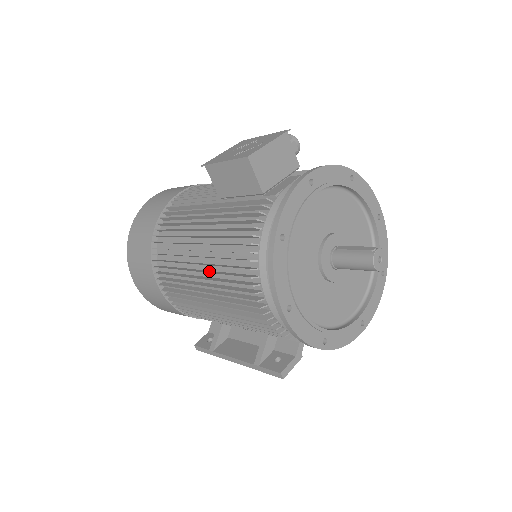
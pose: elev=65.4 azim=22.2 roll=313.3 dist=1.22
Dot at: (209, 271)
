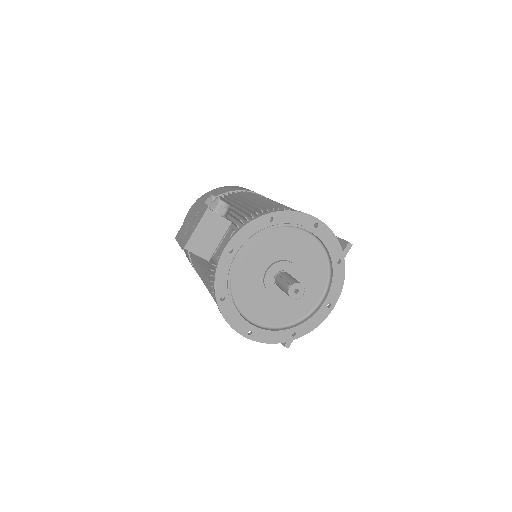
Dot at: occluded
